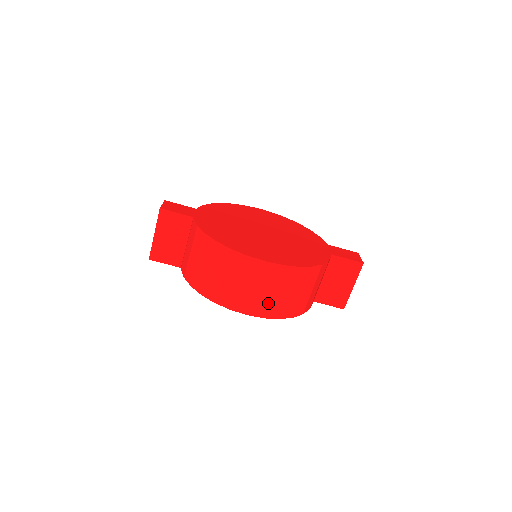
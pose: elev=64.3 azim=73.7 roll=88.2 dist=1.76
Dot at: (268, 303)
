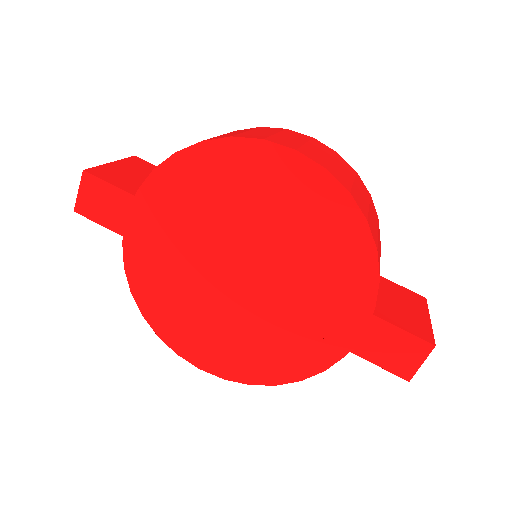
Dot at: (326, 161)
